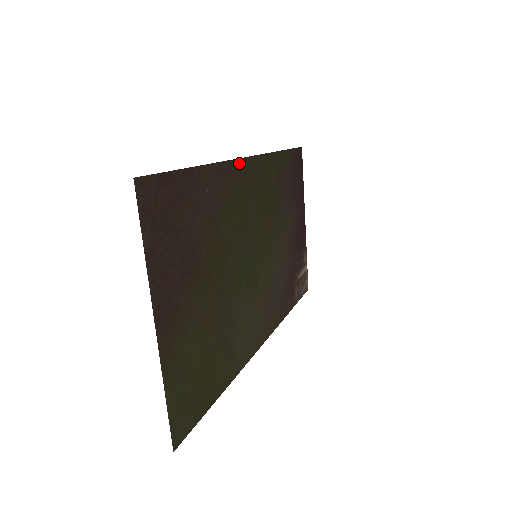
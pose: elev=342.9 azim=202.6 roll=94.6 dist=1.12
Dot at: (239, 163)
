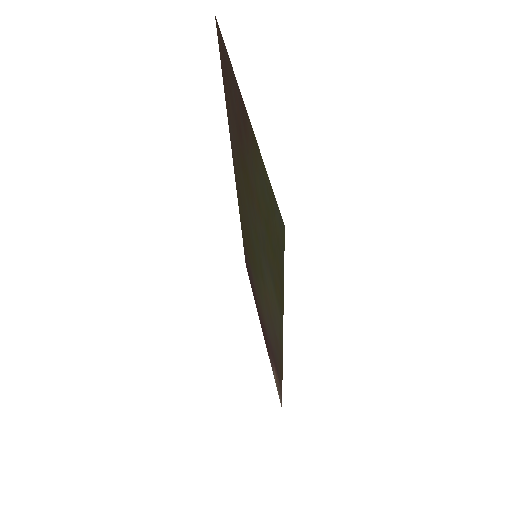
Dot at: (234, 168)
